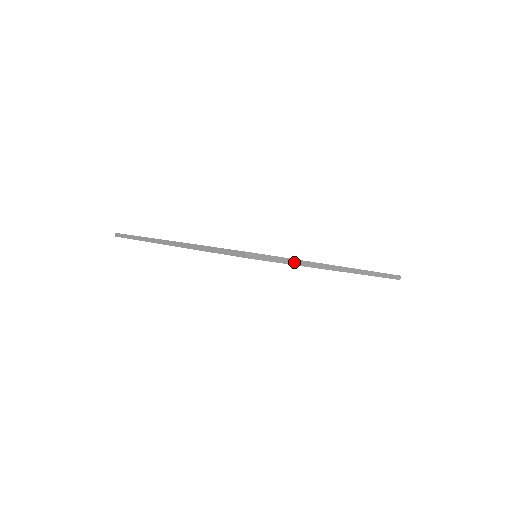
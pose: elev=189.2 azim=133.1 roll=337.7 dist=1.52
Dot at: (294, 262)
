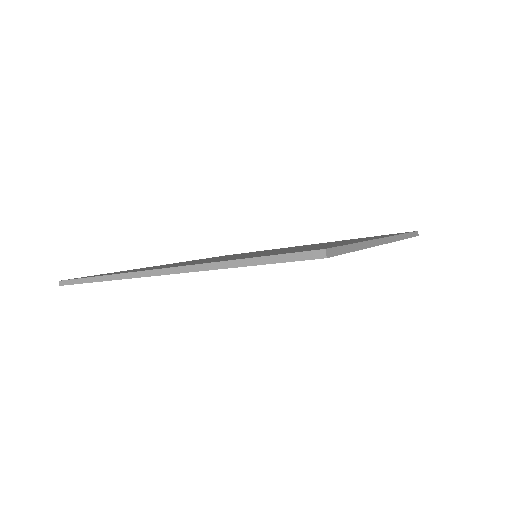
Dot at: (359, 246)
